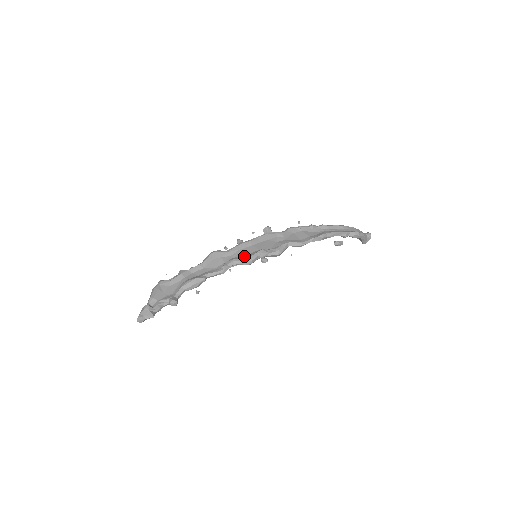
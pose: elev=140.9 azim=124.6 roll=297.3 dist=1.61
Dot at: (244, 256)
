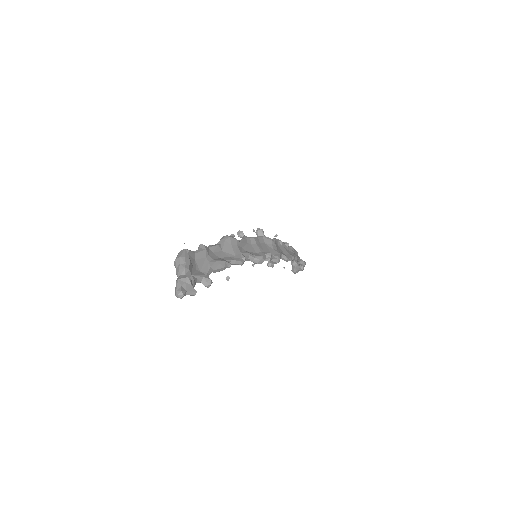
Dot at: (254, 253)
